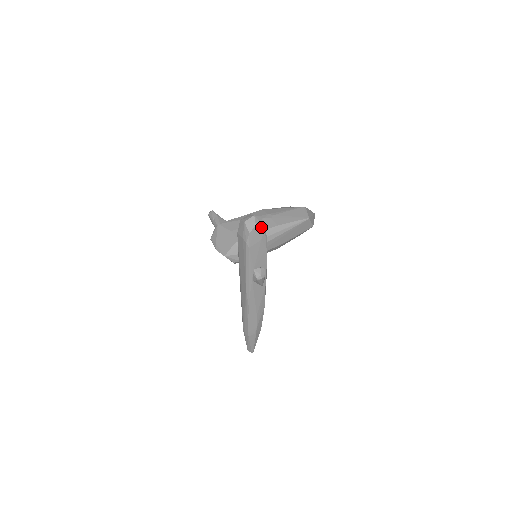
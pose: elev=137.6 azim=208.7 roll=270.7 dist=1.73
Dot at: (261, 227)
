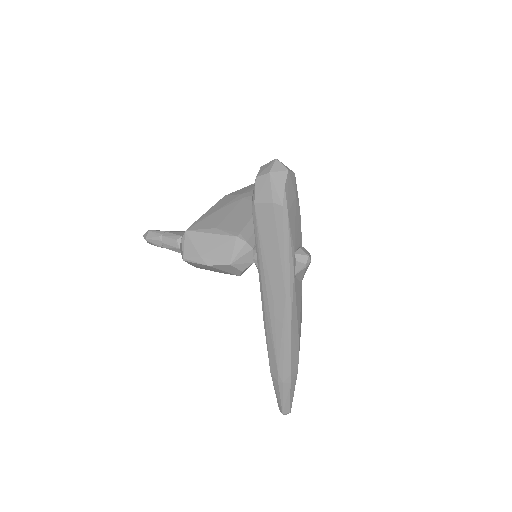
Dot at: (292, 174)
